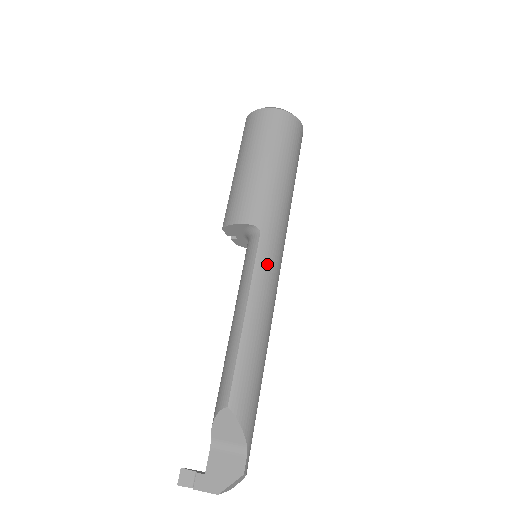
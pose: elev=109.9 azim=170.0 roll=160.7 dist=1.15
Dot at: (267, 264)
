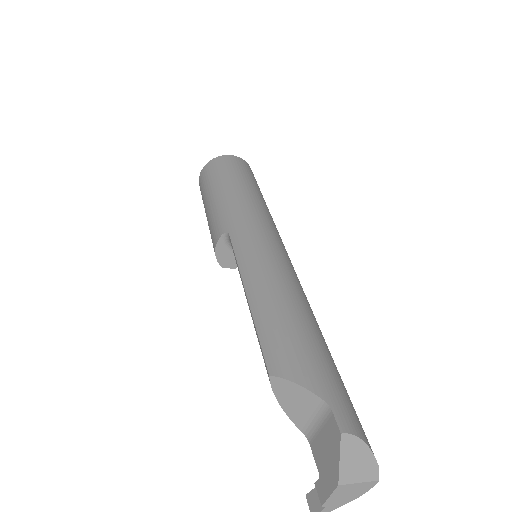
Dot at: (247, 245)
